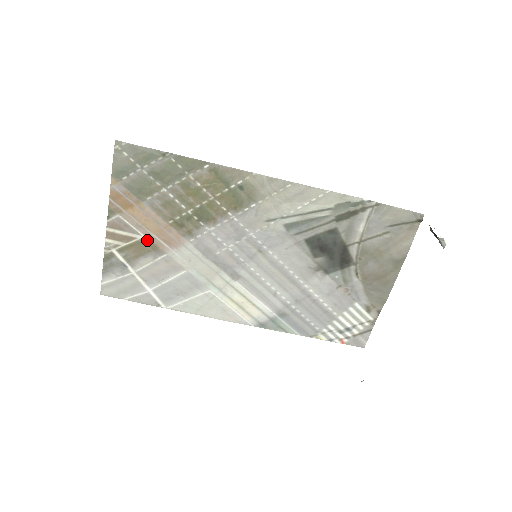
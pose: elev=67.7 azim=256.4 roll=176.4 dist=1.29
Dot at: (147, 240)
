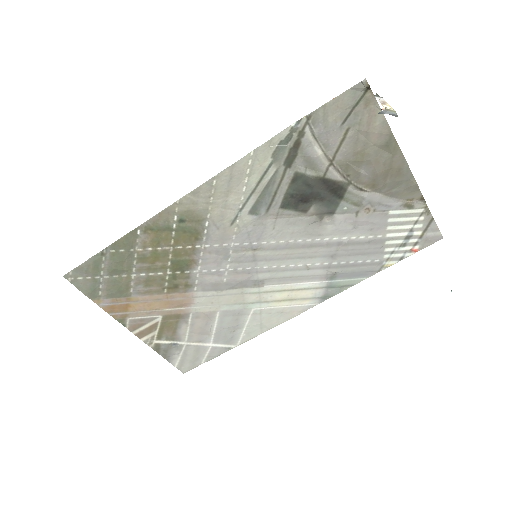
Dot at: (166, 316)
